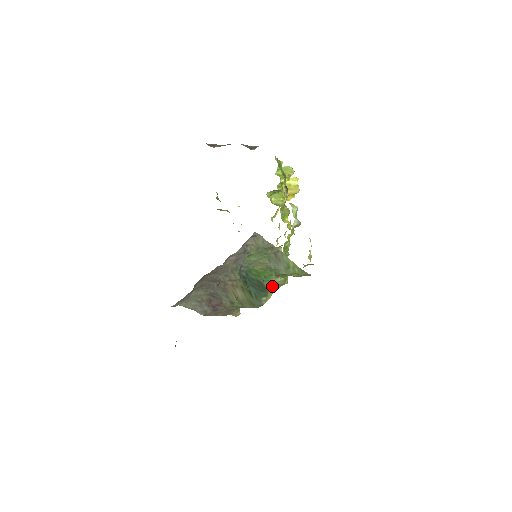
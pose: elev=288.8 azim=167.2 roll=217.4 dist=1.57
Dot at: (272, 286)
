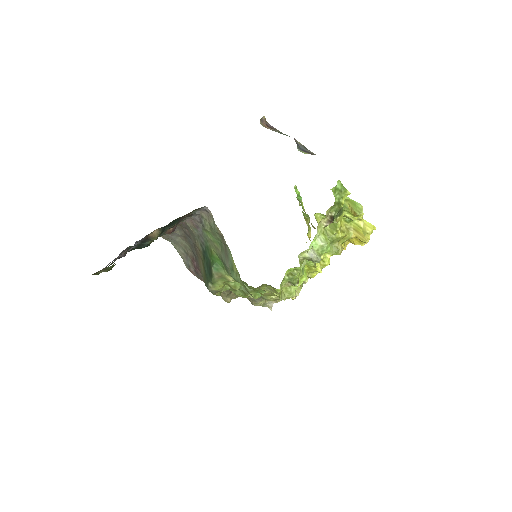
Dot at: (223, 280)
